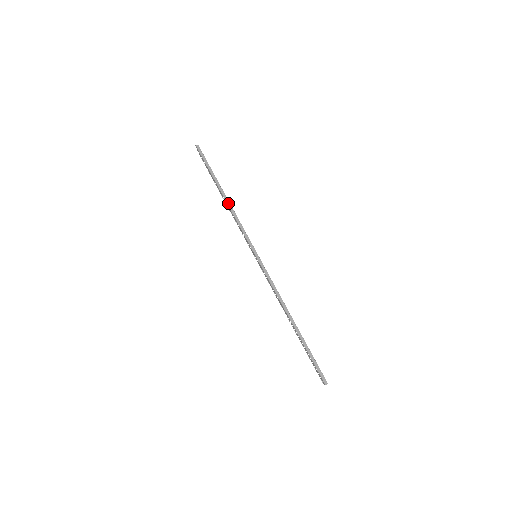
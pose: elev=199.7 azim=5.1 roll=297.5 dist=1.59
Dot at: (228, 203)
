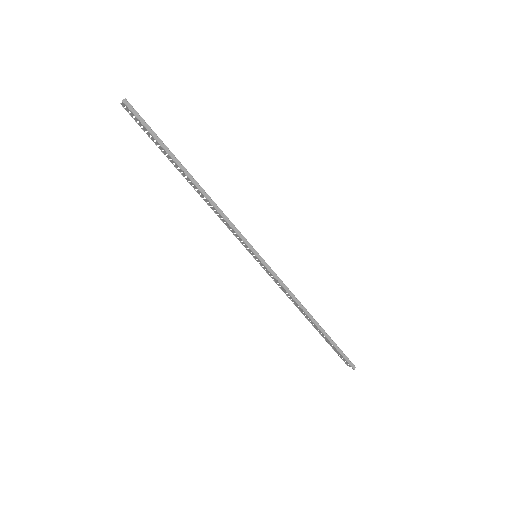
Dot at: (203, 192)
